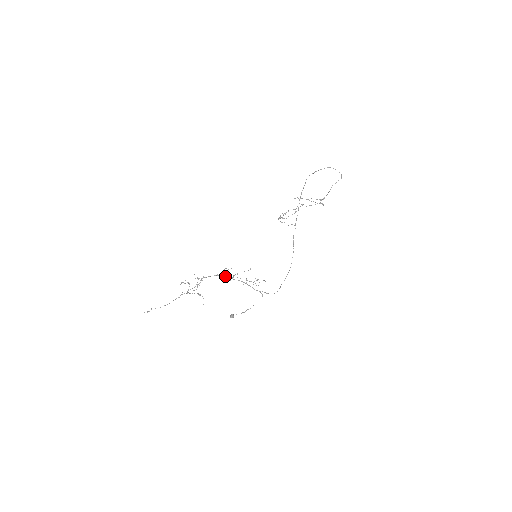
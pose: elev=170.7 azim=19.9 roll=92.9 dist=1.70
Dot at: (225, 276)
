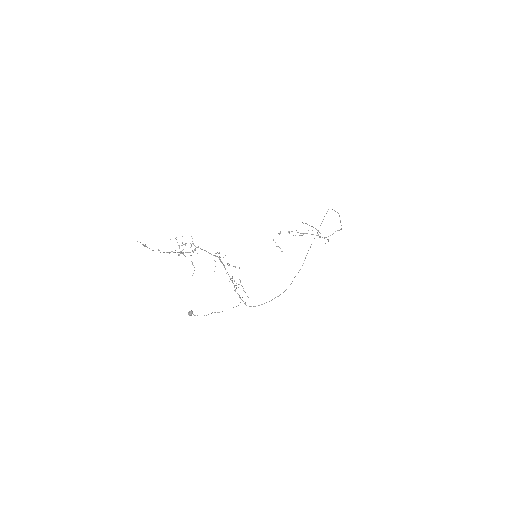
Dot at: occluded
